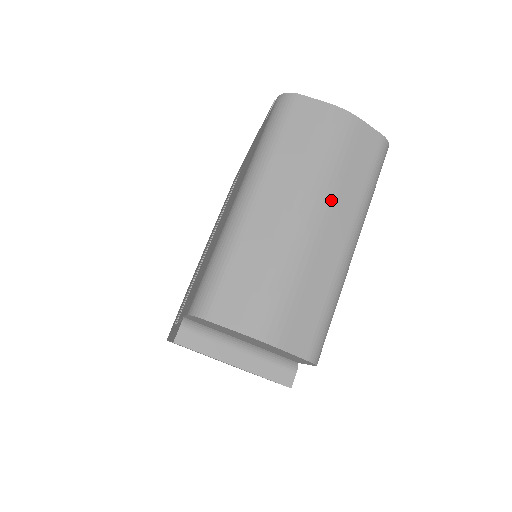
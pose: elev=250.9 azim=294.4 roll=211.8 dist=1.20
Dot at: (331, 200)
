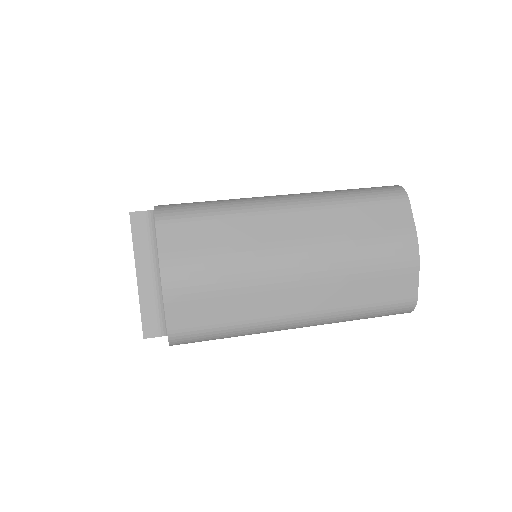
Dot at: (326, 279)
